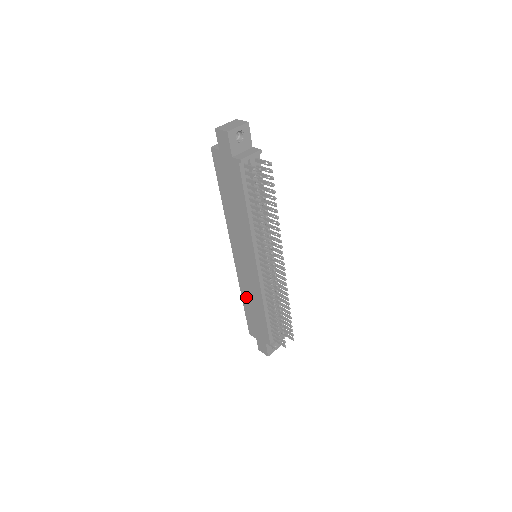
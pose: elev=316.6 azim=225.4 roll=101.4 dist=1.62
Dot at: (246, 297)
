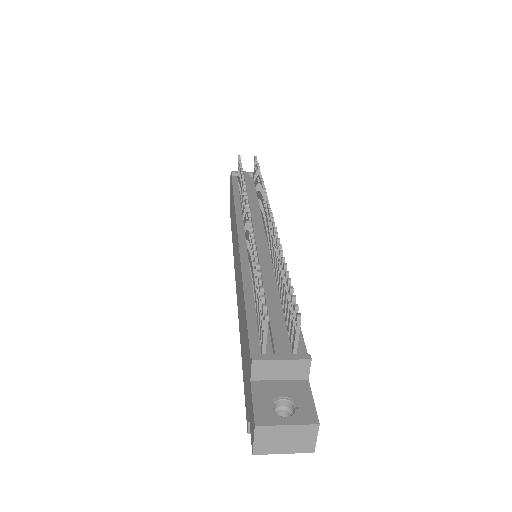
Dot at: (240, 327)
